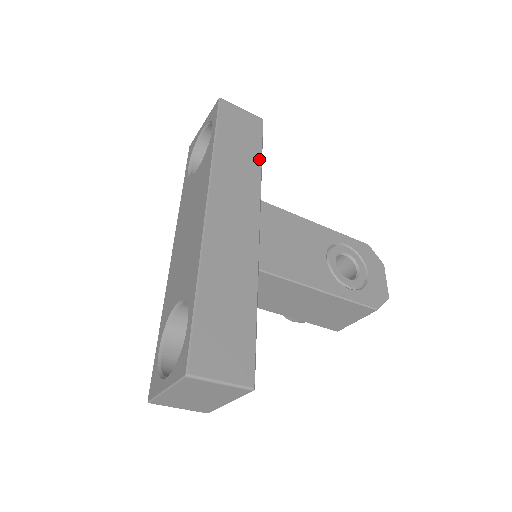
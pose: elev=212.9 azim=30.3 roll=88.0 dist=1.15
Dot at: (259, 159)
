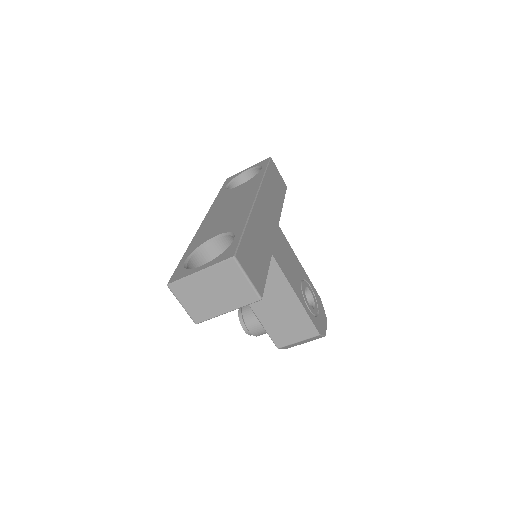
Dot at: (282, 201)
